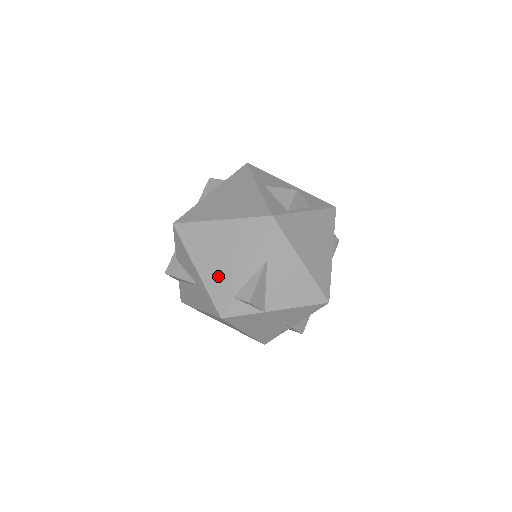
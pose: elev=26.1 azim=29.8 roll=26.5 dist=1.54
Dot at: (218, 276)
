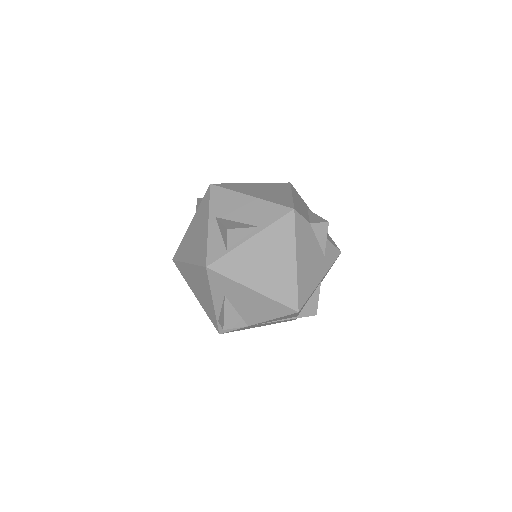
Dot at: (205, 304)
